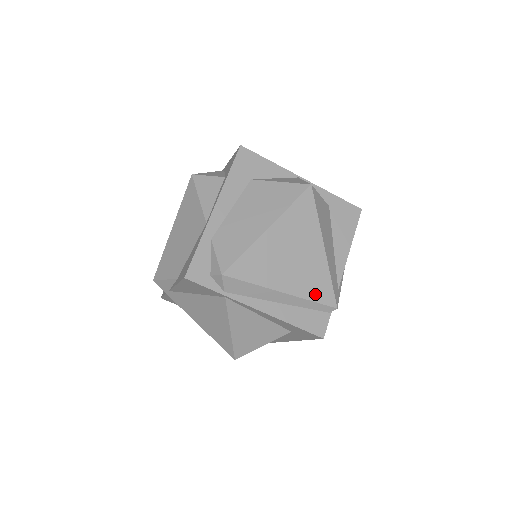
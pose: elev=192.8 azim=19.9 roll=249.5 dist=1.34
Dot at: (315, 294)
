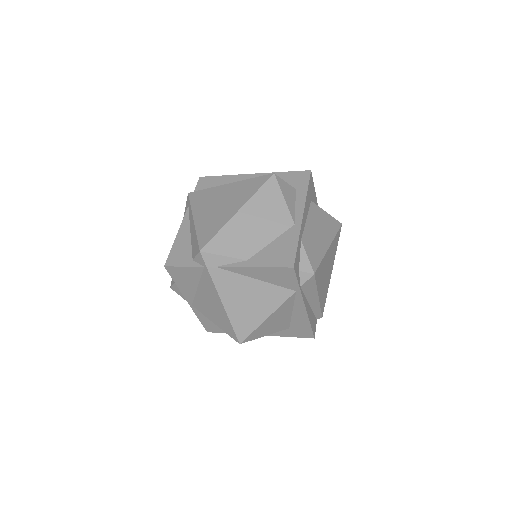
Dot at: (322, 304)
